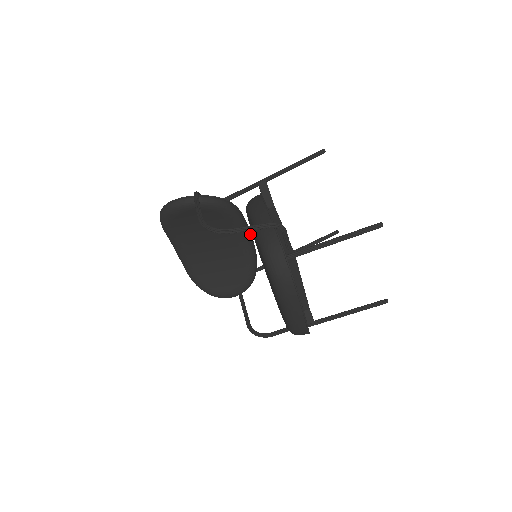
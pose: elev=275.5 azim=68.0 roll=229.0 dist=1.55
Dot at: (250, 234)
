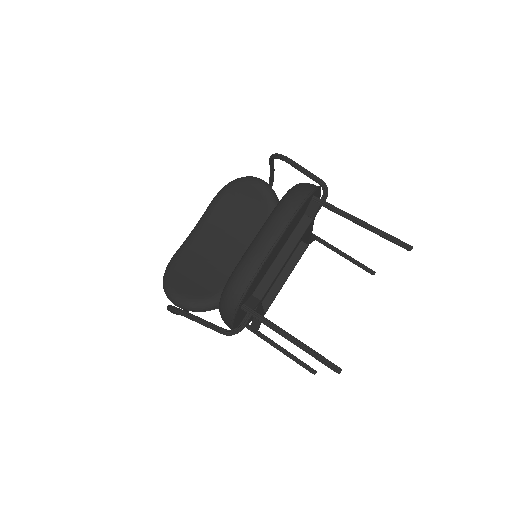
Dot at: occluded
